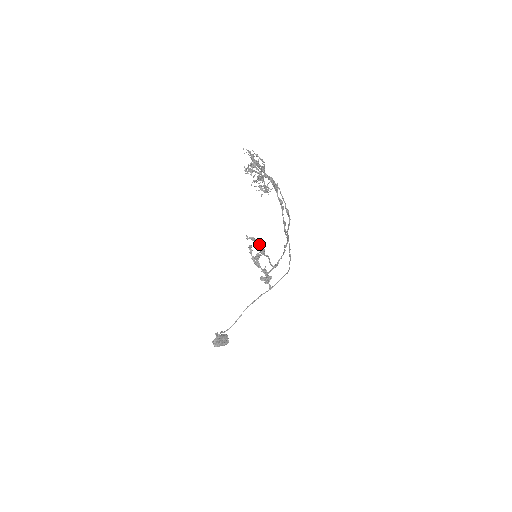
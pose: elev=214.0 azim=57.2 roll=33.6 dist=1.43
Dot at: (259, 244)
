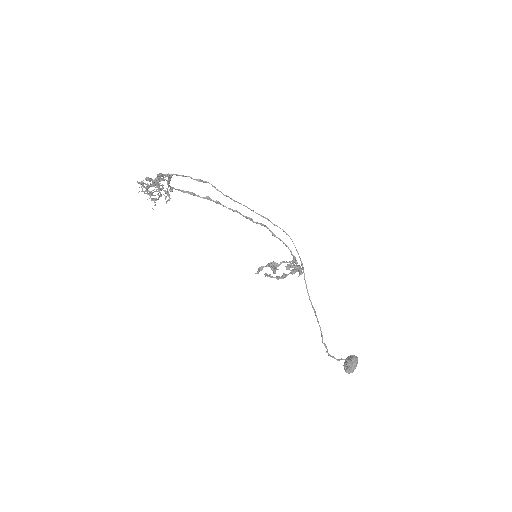
Dot at: (267, 264)
